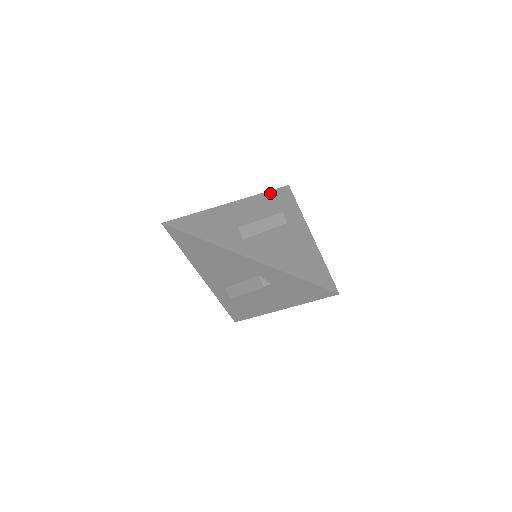
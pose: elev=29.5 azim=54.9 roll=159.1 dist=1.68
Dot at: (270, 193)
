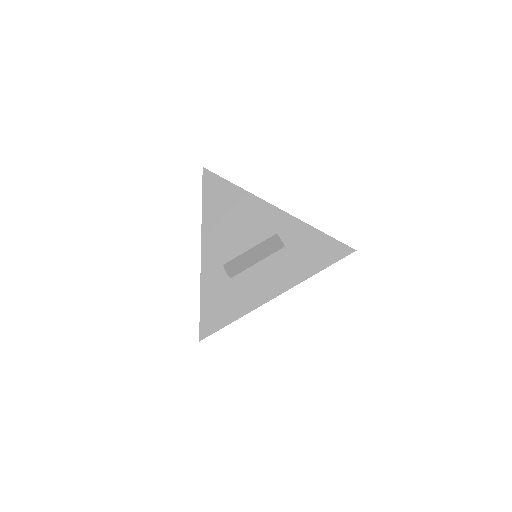
Dot at: occluded
